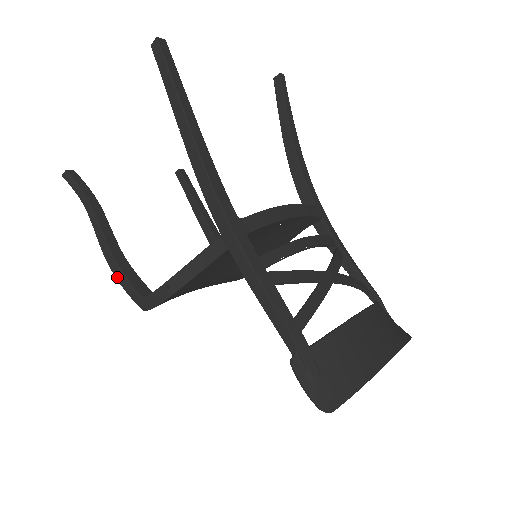
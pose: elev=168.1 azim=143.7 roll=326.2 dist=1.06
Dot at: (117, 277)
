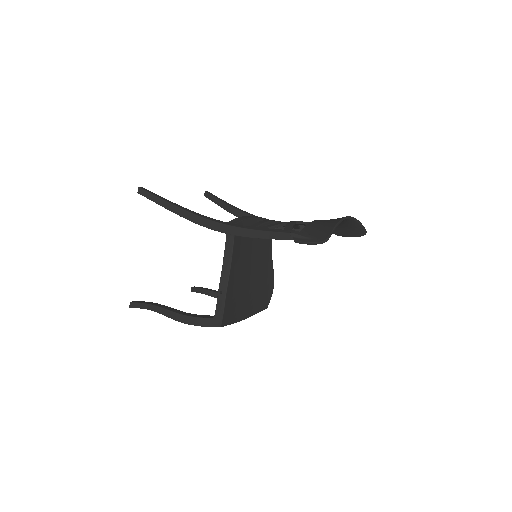
Dot at: (193, 324)
